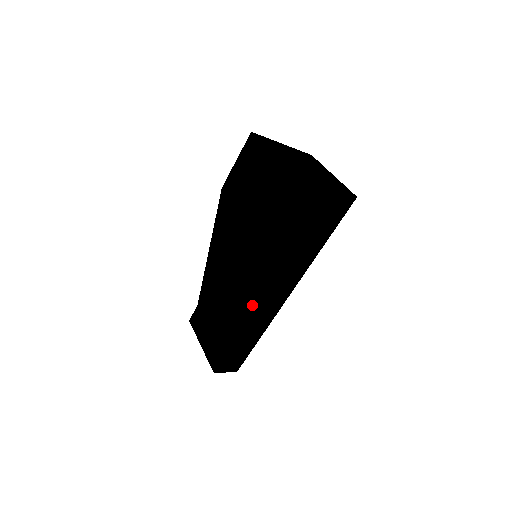
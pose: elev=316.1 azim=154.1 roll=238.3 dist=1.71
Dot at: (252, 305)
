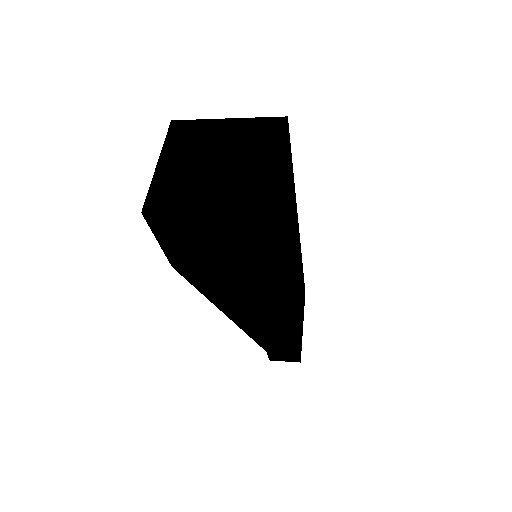
Dot at: (246, 317)
